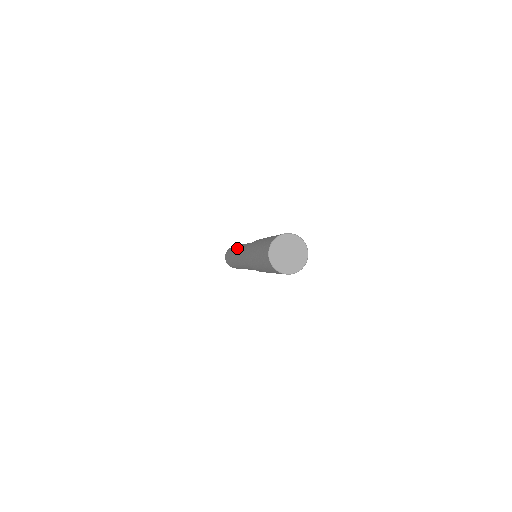
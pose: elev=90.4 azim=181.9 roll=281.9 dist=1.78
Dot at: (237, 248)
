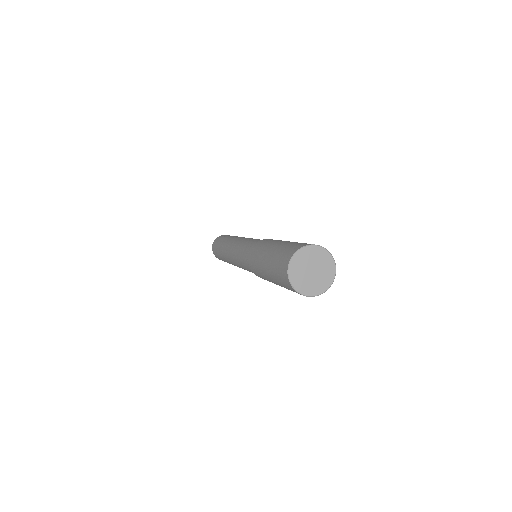
Dot at: (232, 240)
